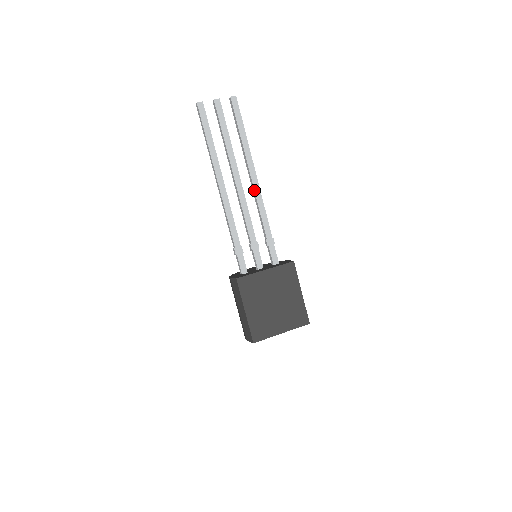
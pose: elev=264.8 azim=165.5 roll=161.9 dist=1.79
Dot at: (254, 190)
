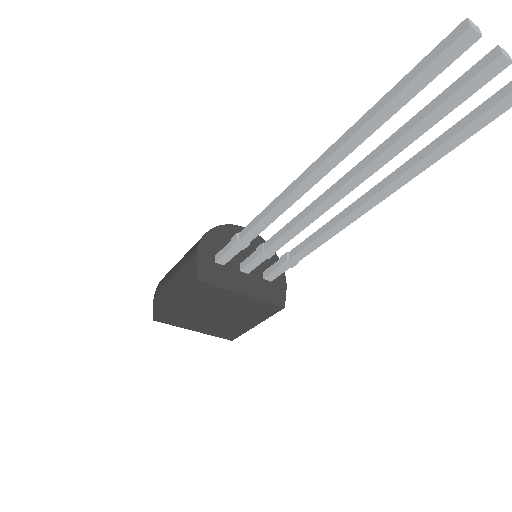
Dot at: (349, 214)
